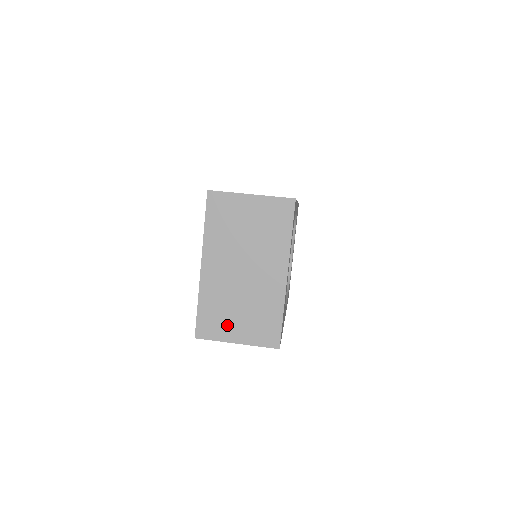
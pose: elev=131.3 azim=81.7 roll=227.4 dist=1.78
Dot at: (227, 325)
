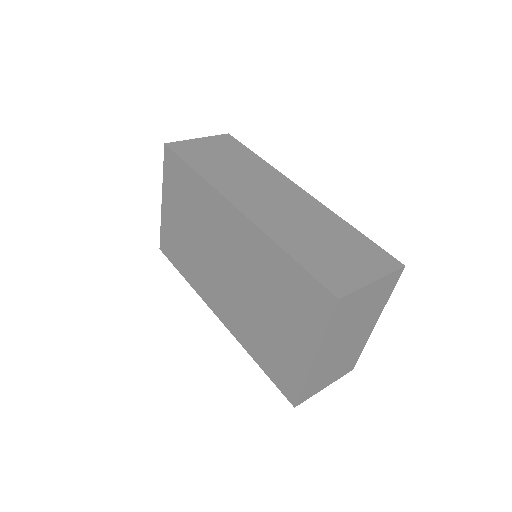
Dot at: (322, 383)
